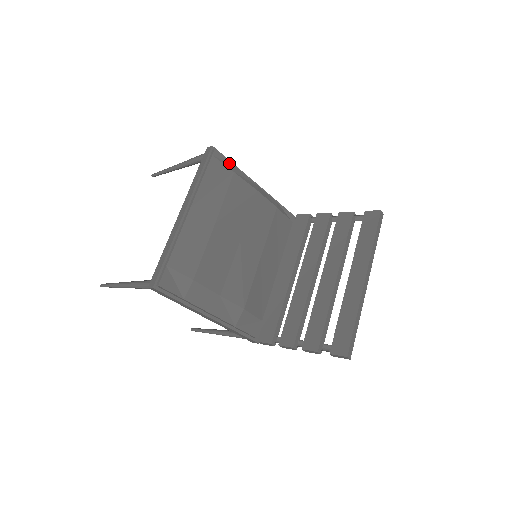
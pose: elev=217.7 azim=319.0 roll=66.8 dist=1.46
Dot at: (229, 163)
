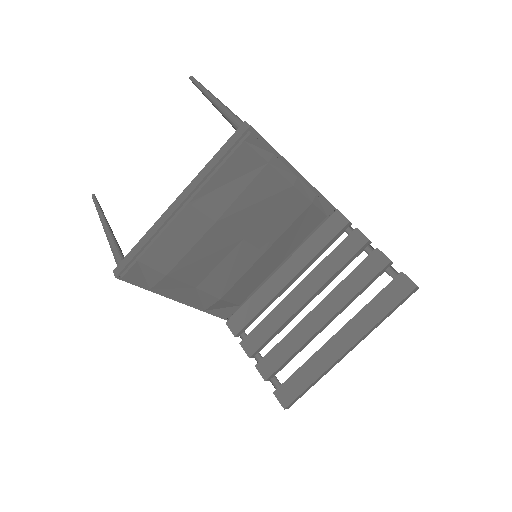
Dot at: (266, 150)
